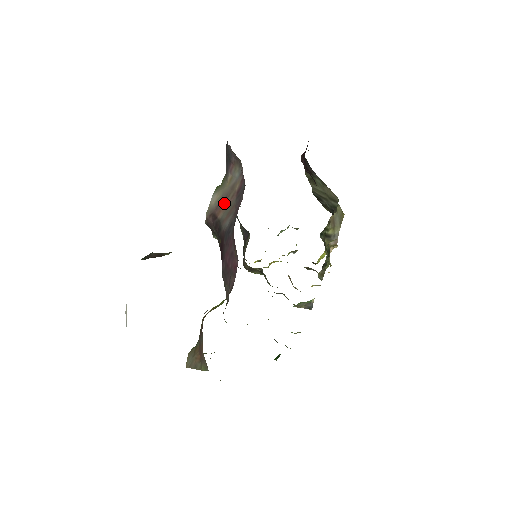
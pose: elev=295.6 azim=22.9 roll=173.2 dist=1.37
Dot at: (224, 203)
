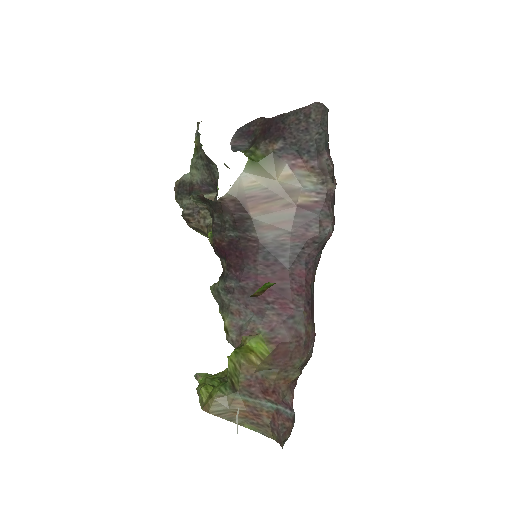
Dot at: (268, 202)
